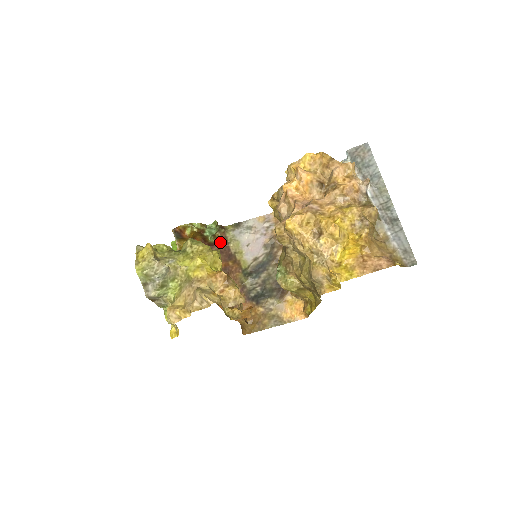
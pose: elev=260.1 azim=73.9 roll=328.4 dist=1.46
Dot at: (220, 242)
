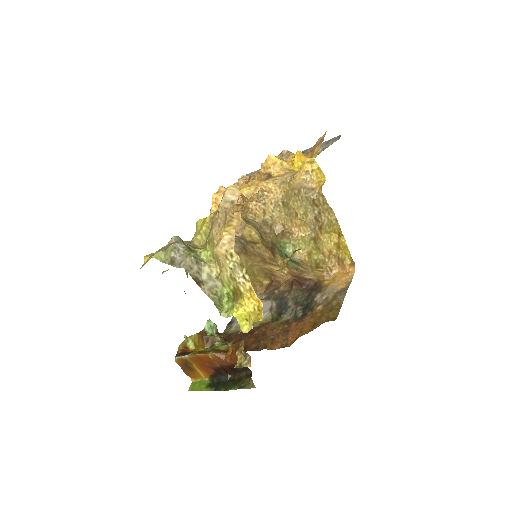
Dot at: (230, 339)
